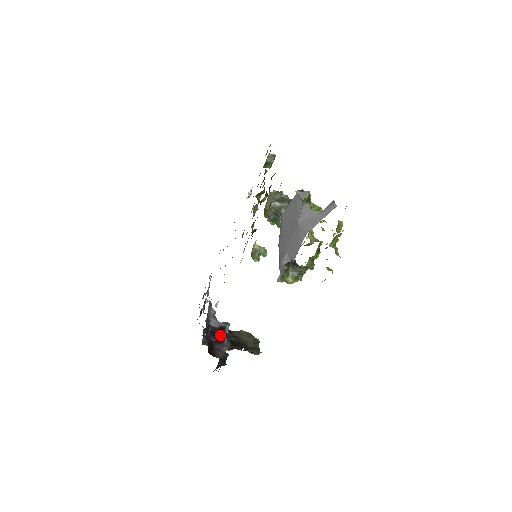
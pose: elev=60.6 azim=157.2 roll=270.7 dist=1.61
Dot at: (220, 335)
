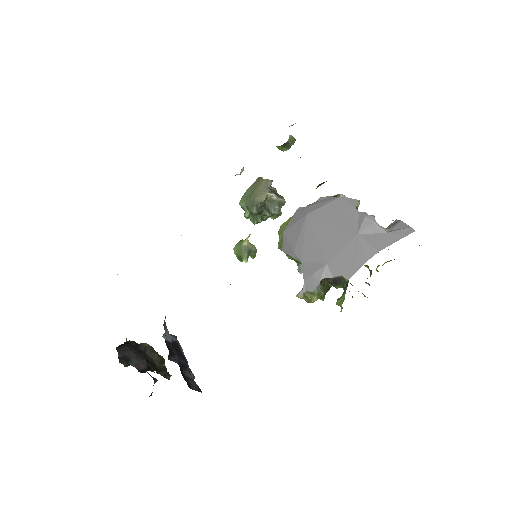
Dot at: (179, 354)
